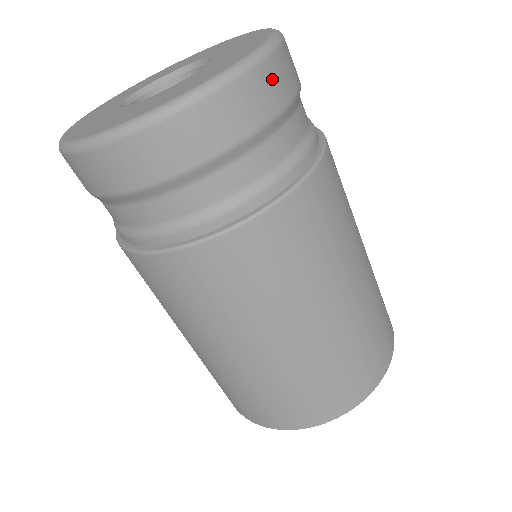
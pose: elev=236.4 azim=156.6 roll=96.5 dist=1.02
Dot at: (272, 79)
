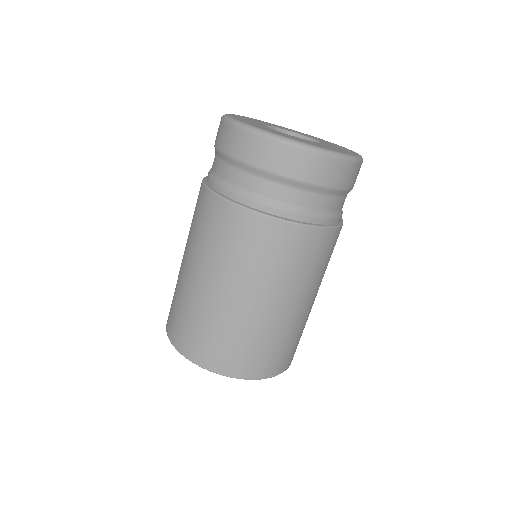
Dot at: (312, 164)
